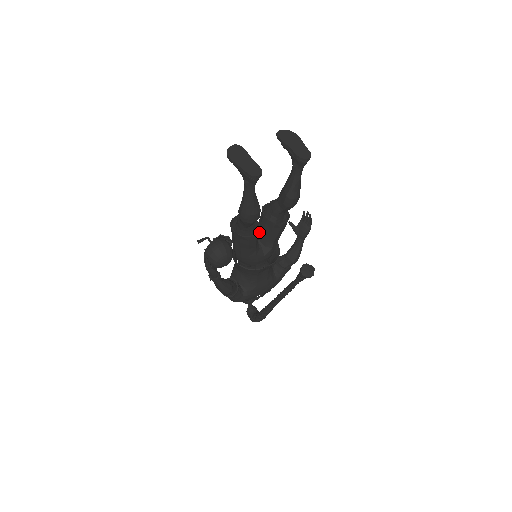
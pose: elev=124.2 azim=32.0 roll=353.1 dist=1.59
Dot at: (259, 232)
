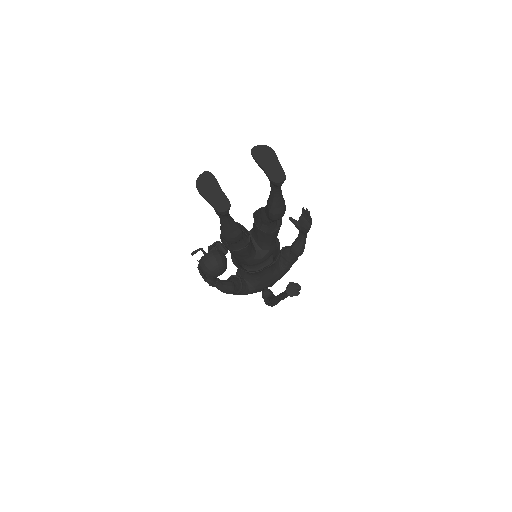
Dot at: (249, 244)
